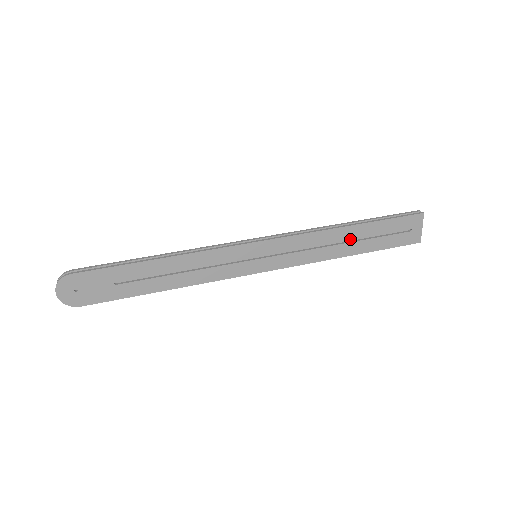
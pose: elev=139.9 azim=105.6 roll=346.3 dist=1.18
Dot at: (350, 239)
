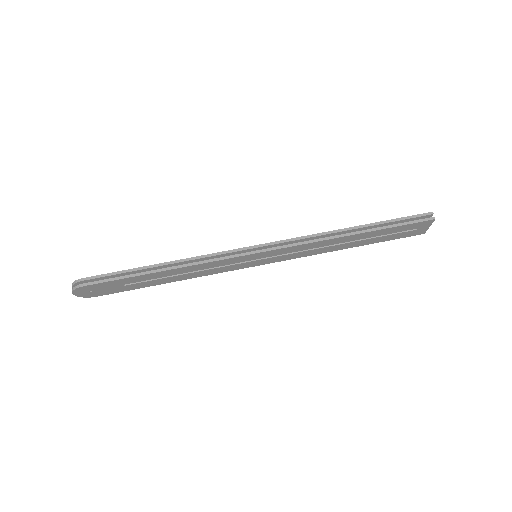
Dot at: (352, 241)
